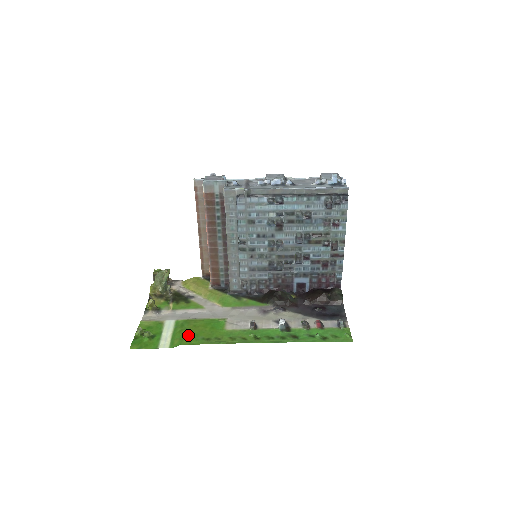
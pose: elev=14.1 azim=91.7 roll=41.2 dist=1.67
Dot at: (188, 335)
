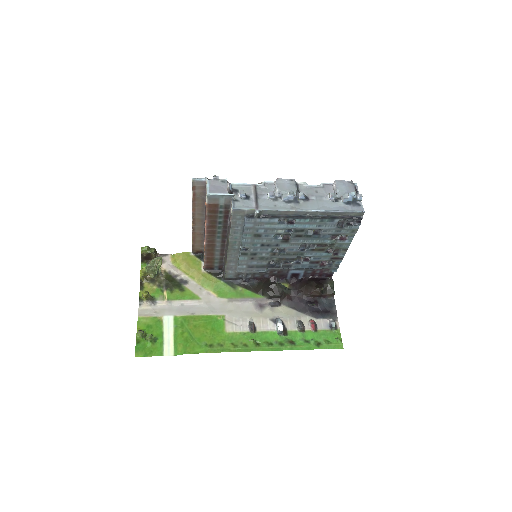
Dot at: (191, 340)
